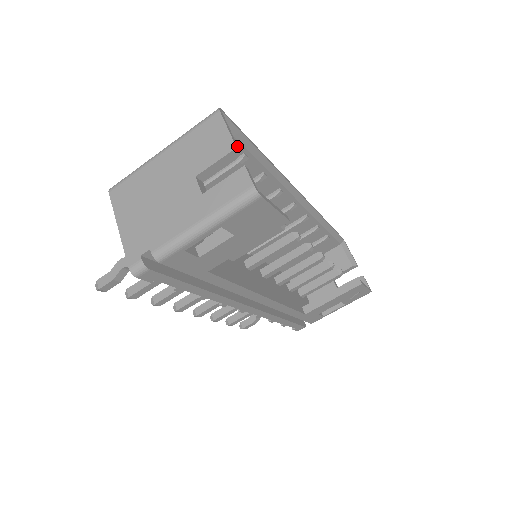
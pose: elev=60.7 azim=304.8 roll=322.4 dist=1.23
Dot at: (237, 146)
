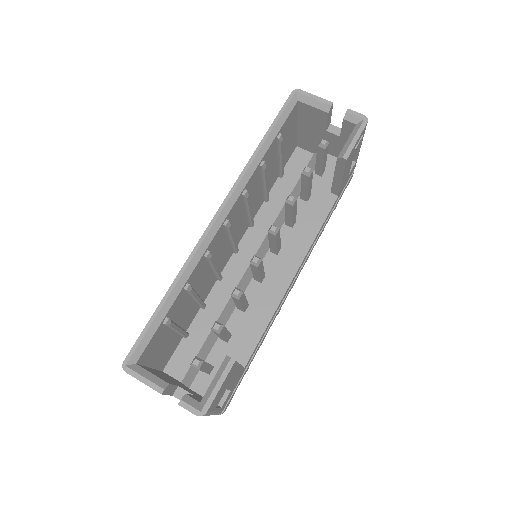
Dot at: (160, 389)
